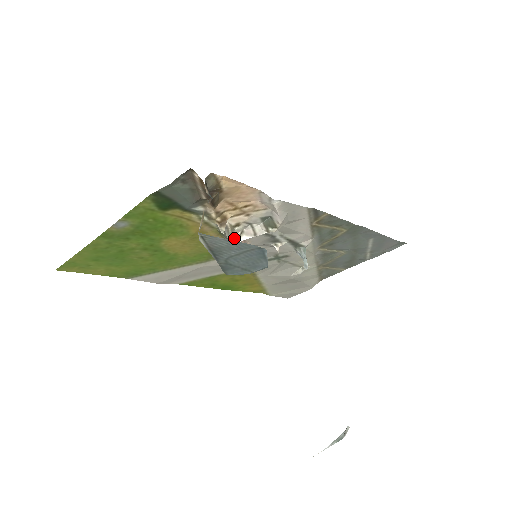
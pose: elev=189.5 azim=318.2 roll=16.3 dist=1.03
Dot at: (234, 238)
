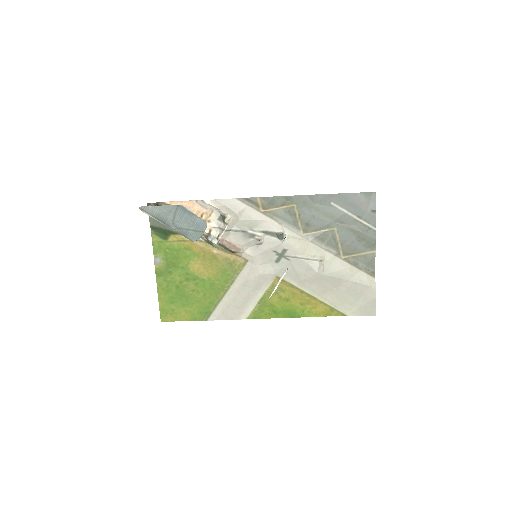
Dot at: (211, 238)
